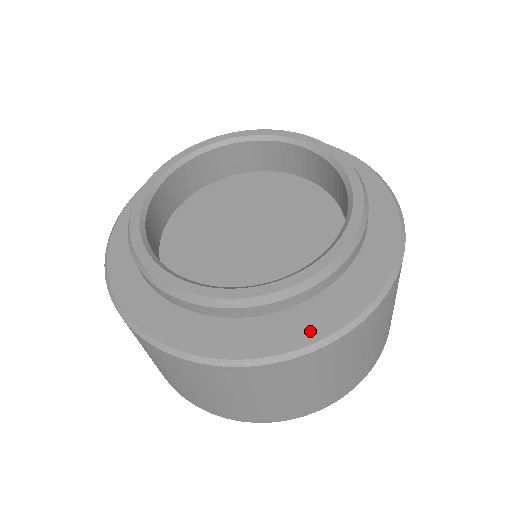
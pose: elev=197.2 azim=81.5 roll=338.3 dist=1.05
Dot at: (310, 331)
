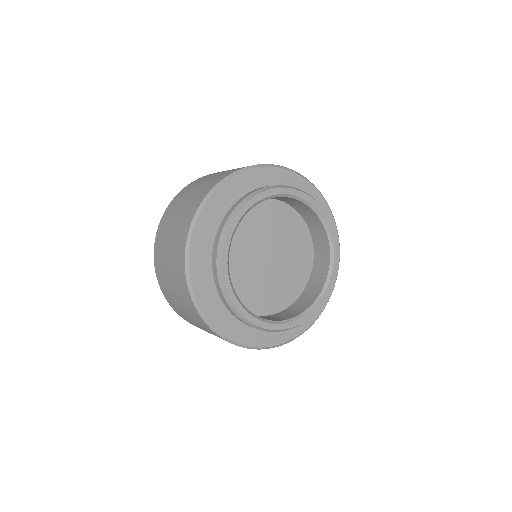
Dot at: (271, 340)
